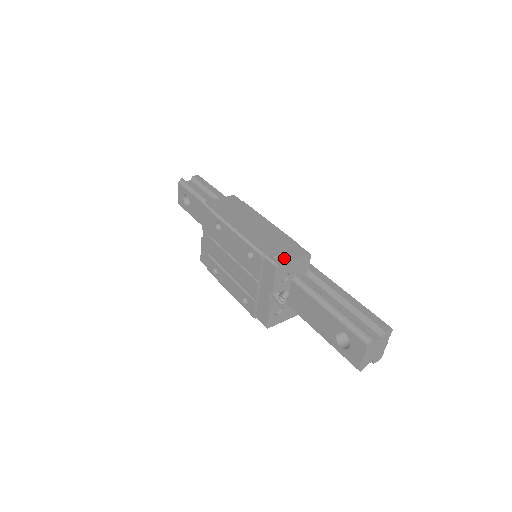
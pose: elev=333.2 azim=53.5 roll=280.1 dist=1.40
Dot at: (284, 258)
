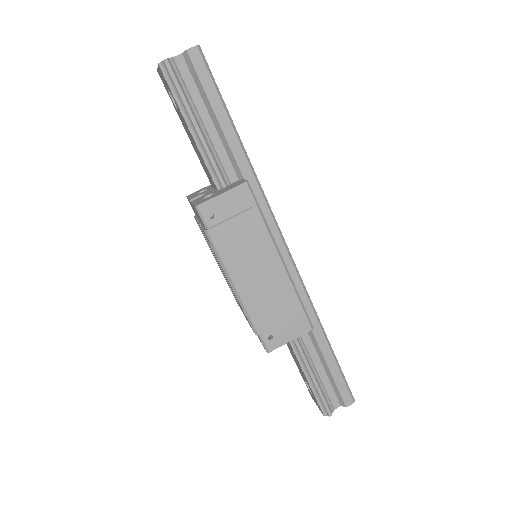
Dot at: (279, 340)
